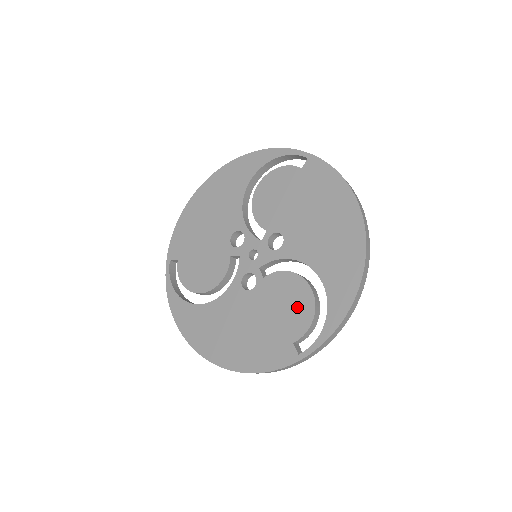
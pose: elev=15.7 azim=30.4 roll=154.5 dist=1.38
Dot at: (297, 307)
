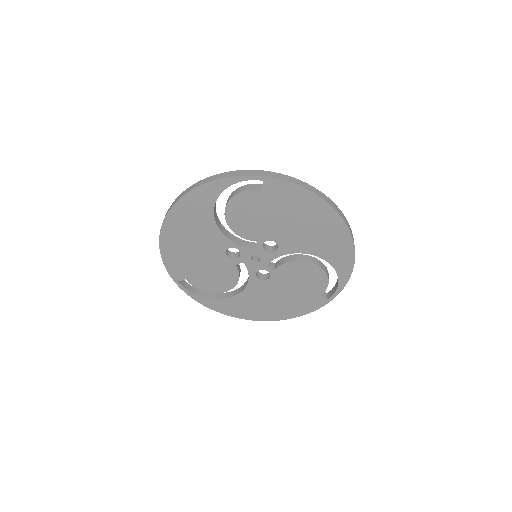
Dot at: (313, 278)
